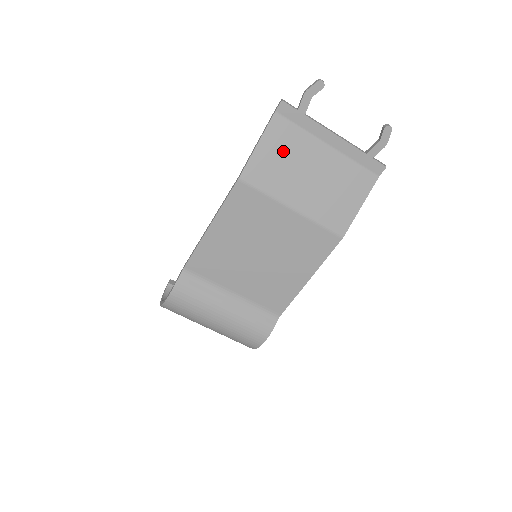
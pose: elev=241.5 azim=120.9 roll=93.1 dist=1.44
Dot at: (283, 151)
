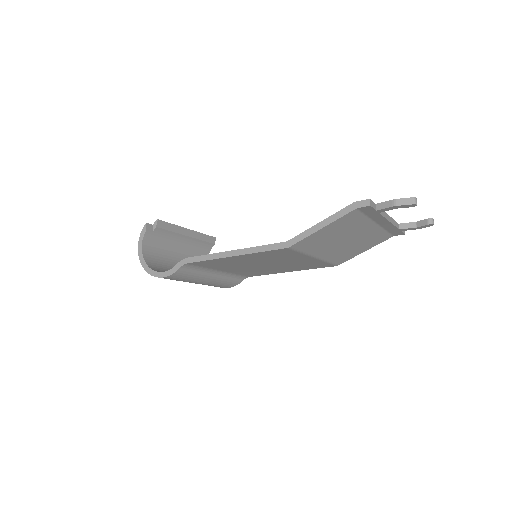
Dot at: (339, 230)
